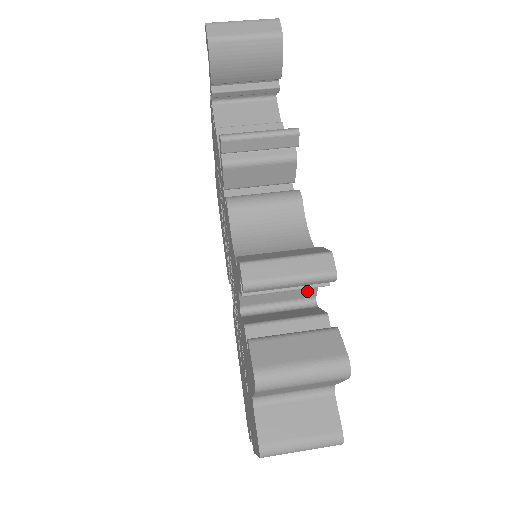
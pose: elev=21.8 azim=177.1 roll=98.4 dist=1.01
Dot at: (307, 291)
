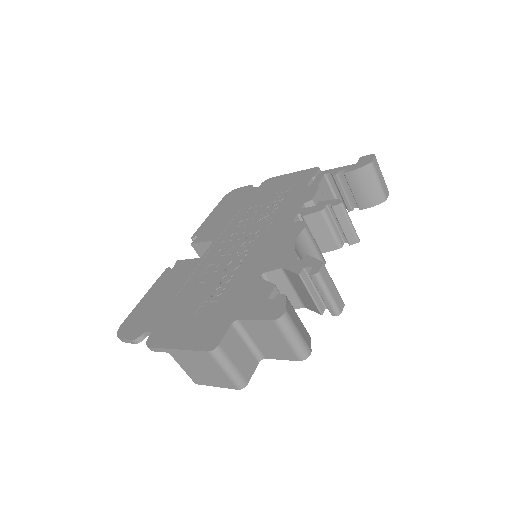
Dot at: (292, 304)
